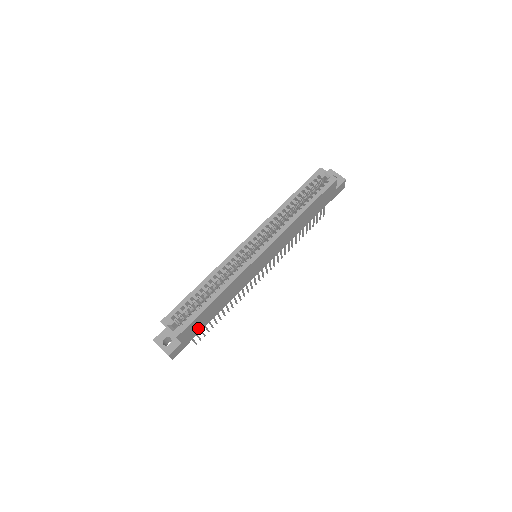
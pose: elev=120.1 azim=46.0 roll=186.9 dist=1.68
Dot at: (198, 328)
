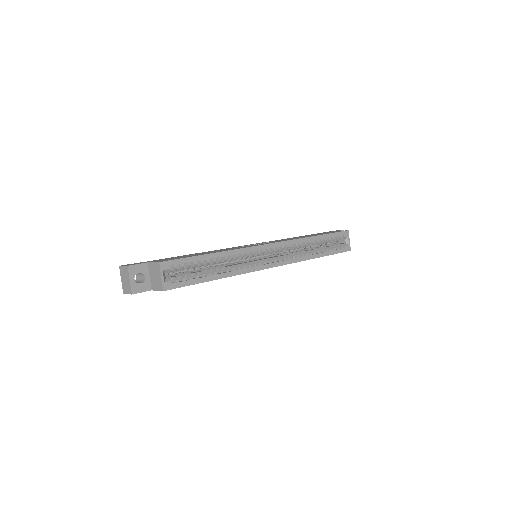
Dot at: occluded
